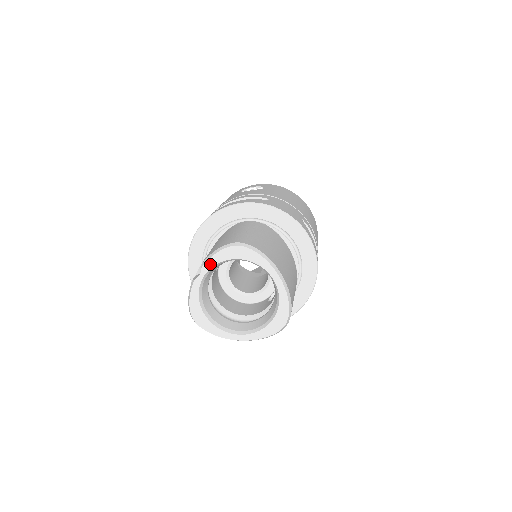
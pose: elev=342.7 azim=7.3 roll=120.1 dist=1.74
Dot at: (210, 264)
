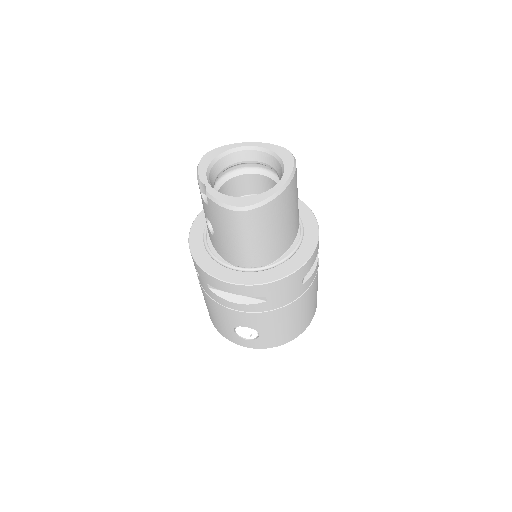
Dot at: (203, 176)
